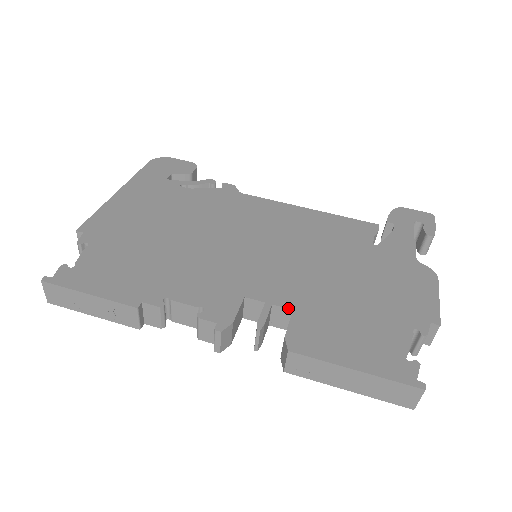
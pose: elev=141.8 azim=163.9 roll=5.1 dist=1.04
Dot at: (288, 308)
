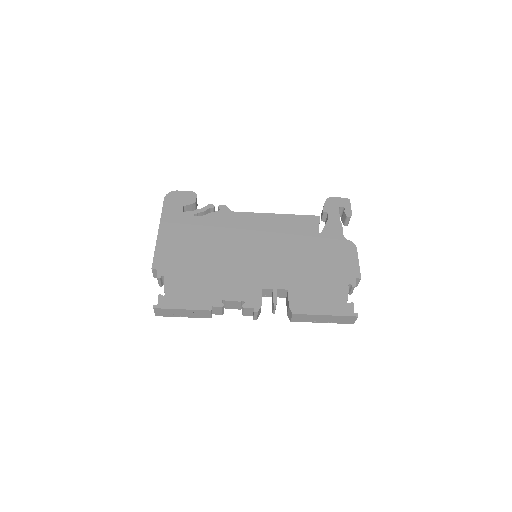
Dot at: (285, 289)
